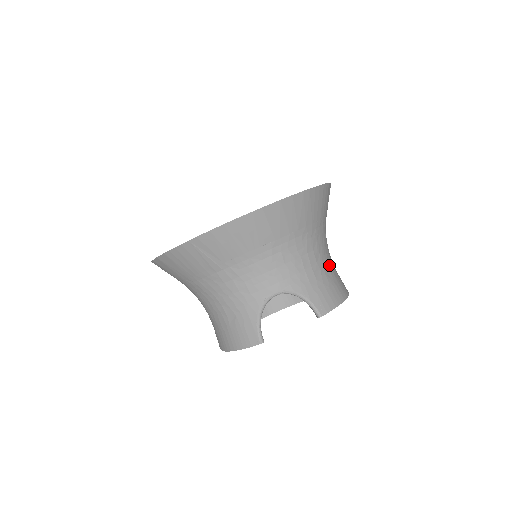
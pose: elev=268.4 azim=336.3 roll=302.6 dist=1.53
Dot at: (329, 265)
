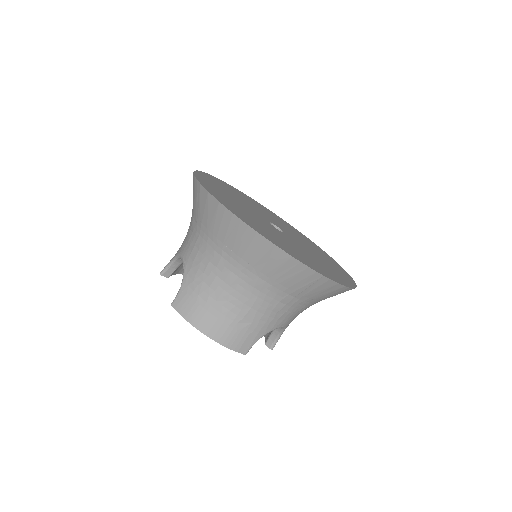
Dot at: occluded
